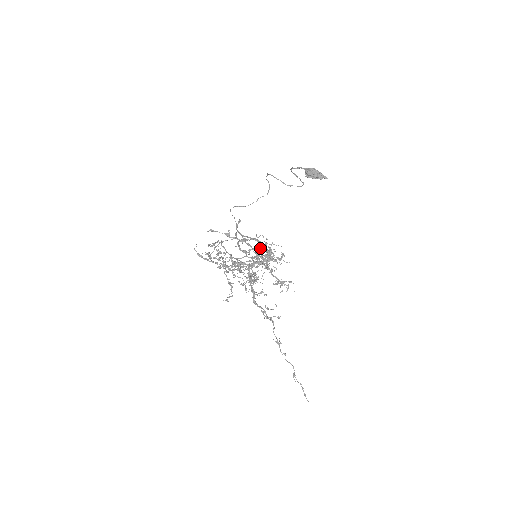
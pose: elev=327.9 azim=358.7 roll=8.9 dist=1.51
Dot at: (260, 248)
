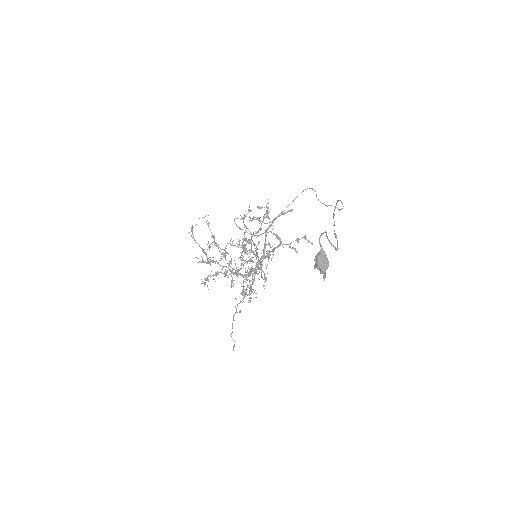
Dot at: (256, 257)
